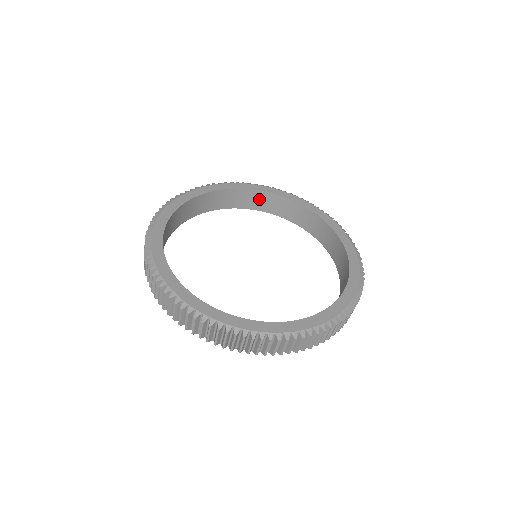
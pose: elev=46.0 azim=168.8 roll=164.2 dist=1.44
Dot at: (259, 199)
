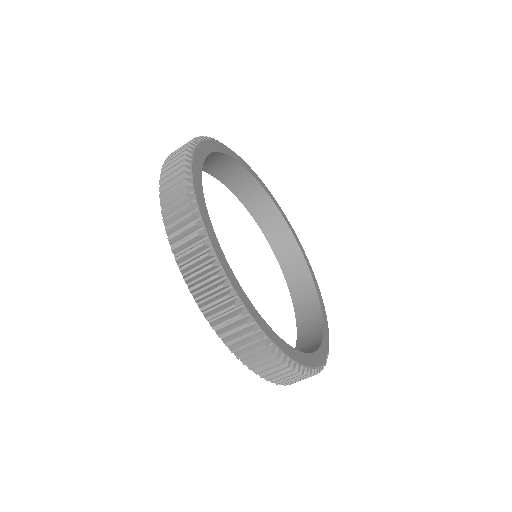
Dot at: (270, 215)
